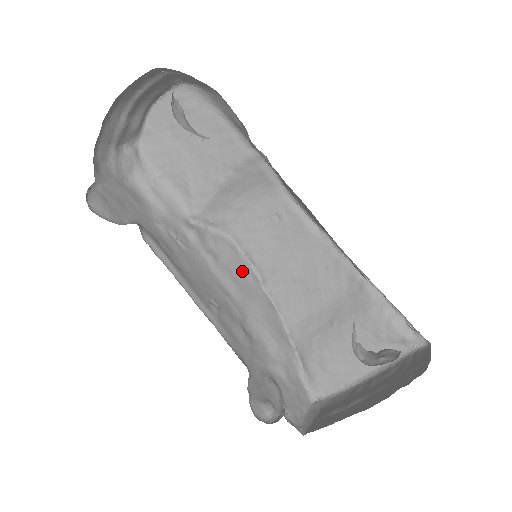
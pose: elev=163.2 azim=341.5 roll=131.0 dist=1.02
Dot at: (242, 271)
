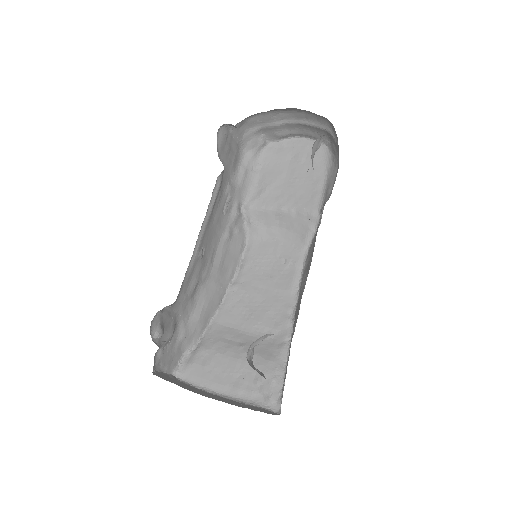
Dot at: (231, 263)
